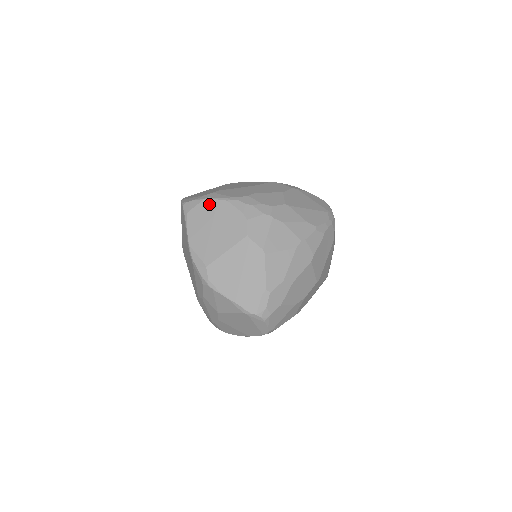
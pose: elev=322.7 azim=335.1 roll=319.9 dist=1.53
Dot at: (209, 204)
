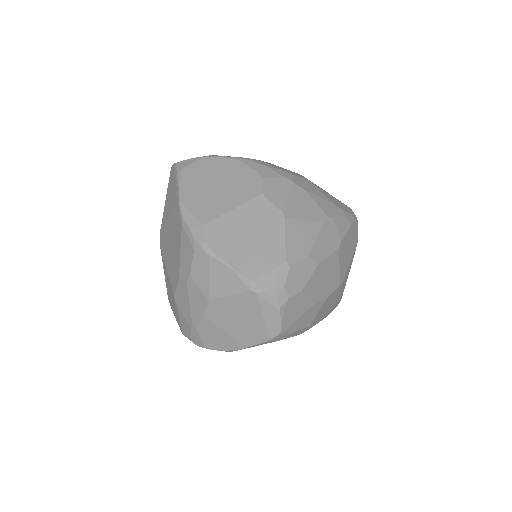
Dot at: (212, 161)
